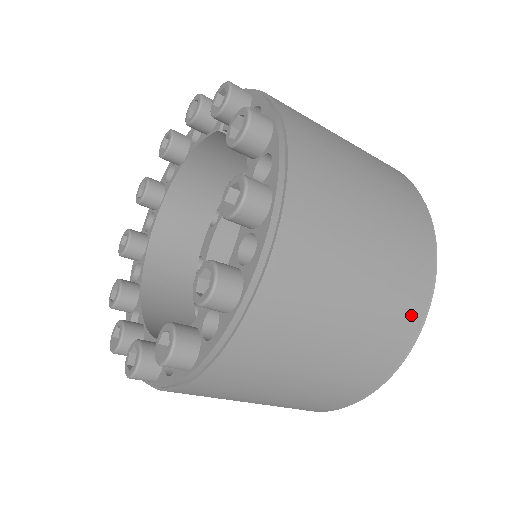
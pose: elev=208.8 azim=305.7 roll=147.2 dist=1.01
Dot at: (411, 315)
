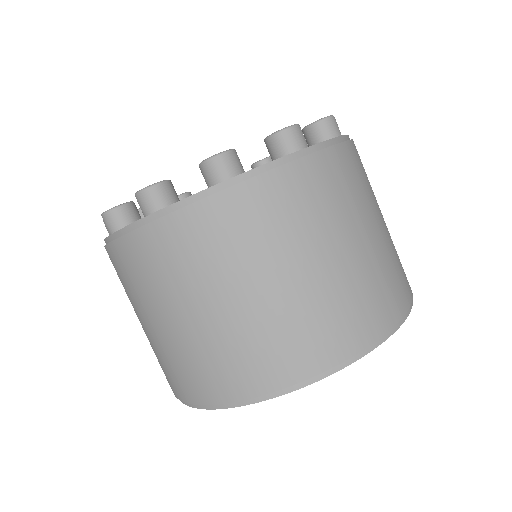
Dot at: (337, 344)
